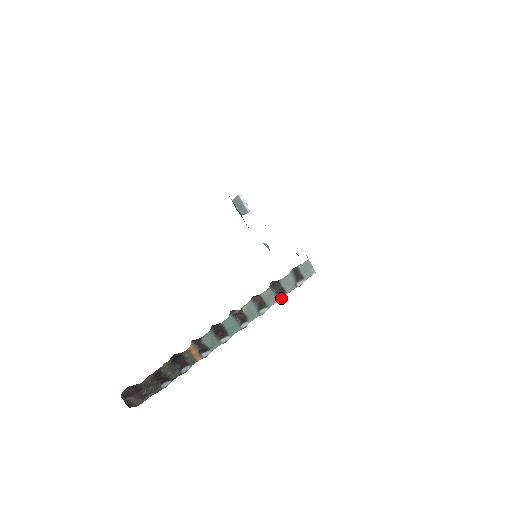
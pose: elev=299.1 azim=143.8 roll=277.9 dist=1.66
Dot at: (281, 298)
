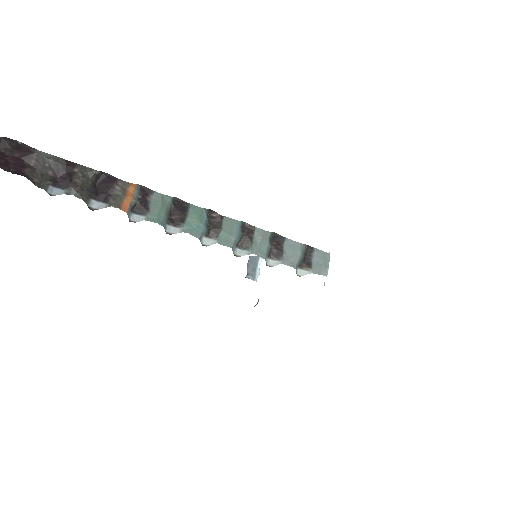
Dot at: (269, 264)
